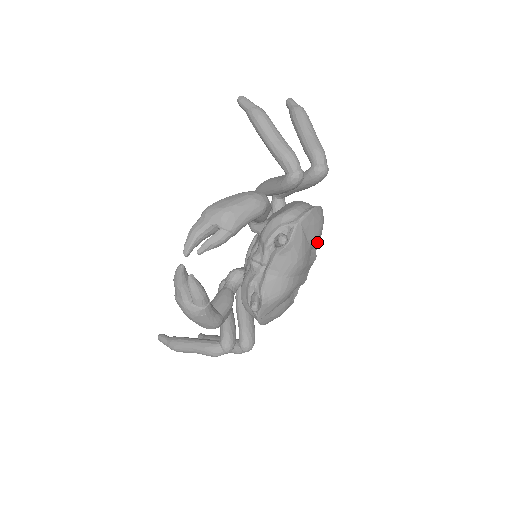
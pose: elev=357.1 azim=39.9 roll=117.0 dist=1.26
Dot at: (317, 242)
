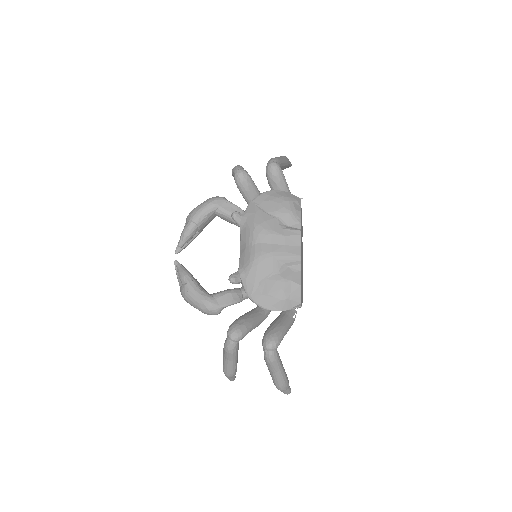
Dot at: (292, 218)
